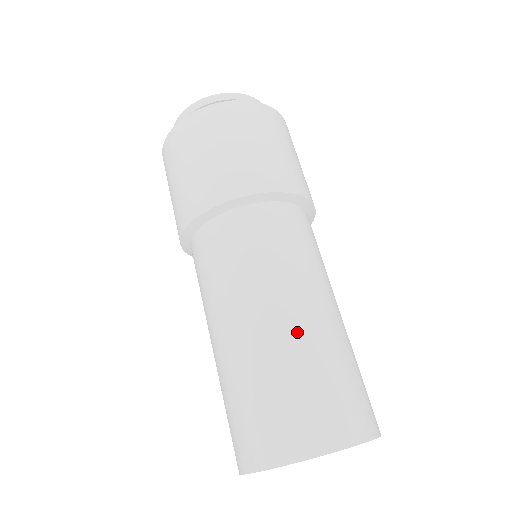
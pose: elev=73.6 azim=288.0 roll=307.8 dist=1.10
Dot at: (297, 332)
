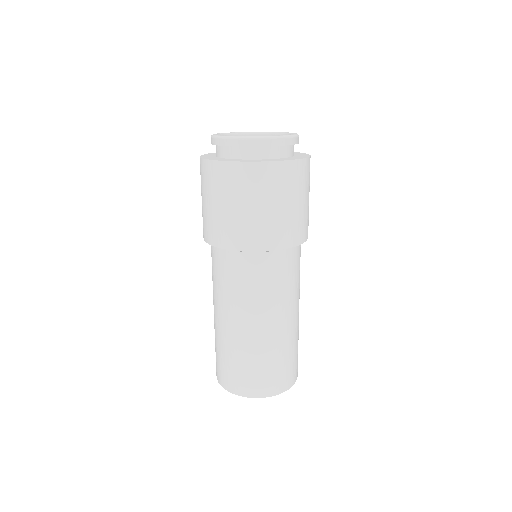
Dot at: (272, 338)
